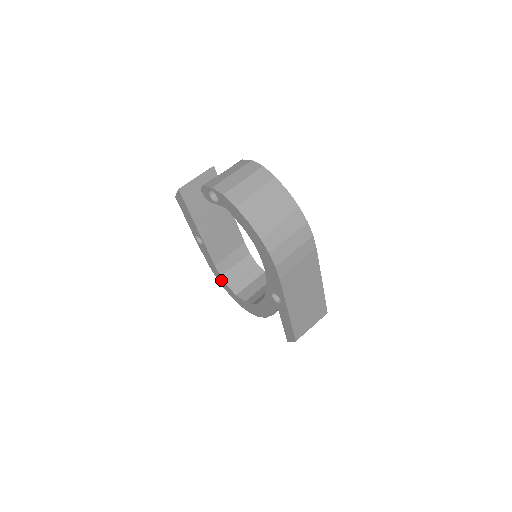
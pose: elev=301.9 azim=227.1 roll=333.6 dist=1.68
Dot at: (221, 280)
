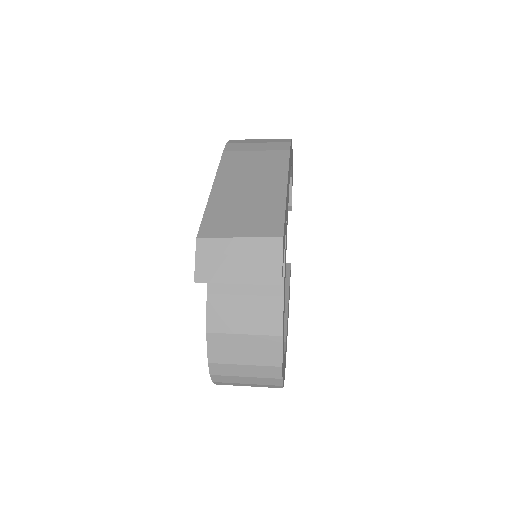
Dot at: occluded
